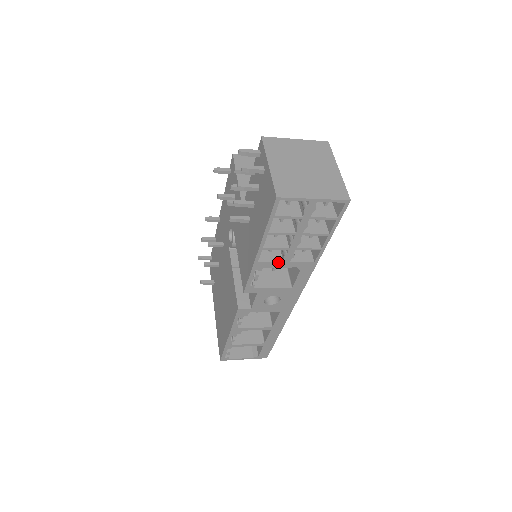
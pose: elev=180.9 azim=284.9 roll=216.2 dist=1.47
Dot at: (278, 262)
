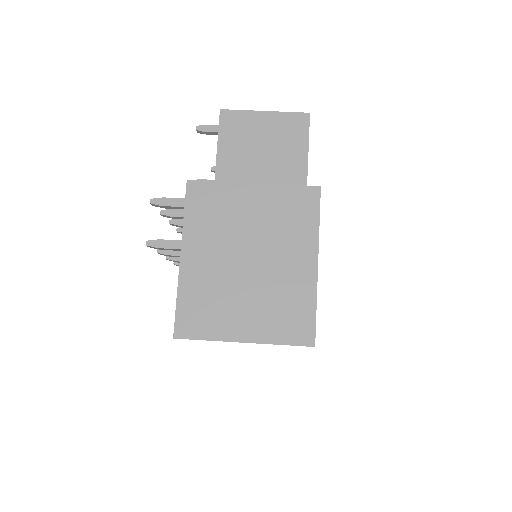
Dot at: occluded
